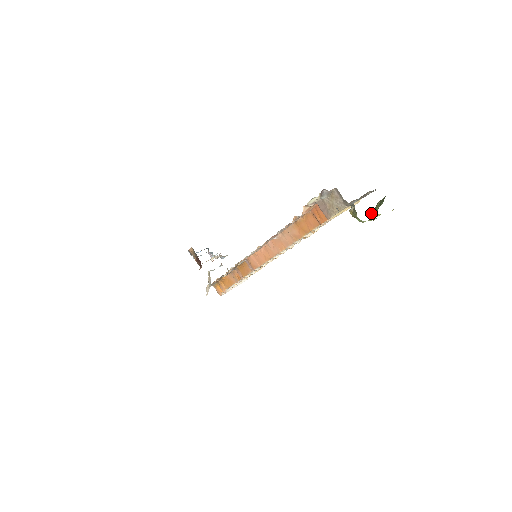
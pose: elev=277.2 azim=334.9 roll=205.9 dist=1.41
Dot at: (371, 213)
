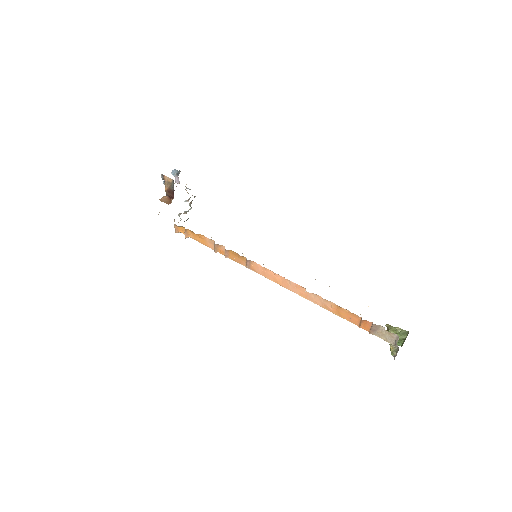
Dot at: (389, 331)
